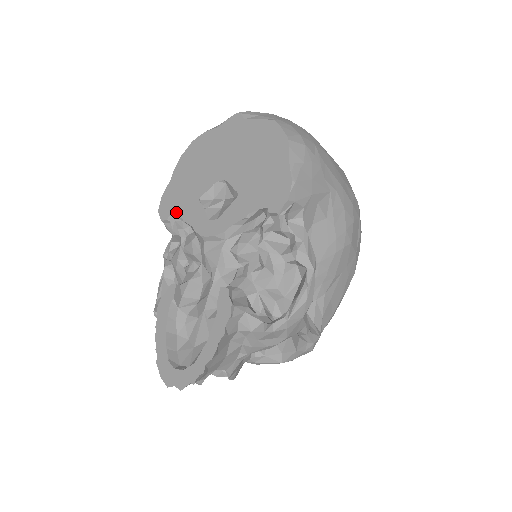
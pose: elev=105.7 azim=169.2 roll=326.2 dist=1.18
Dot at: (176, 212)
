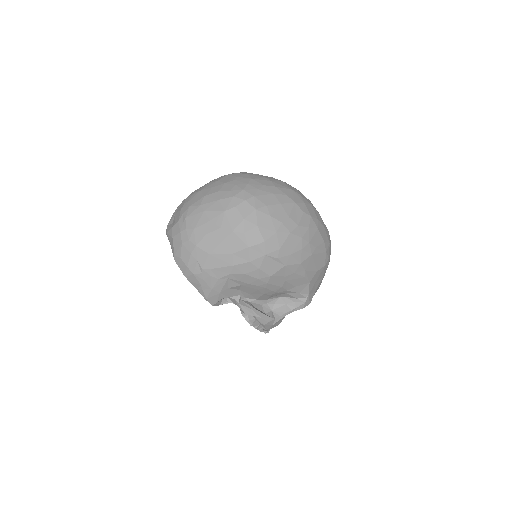
Dot at: occluded
